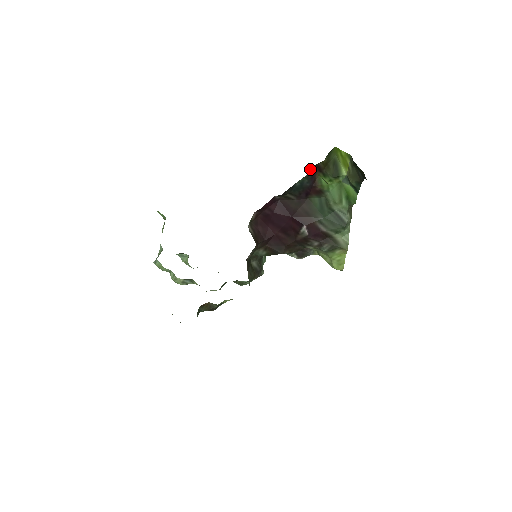
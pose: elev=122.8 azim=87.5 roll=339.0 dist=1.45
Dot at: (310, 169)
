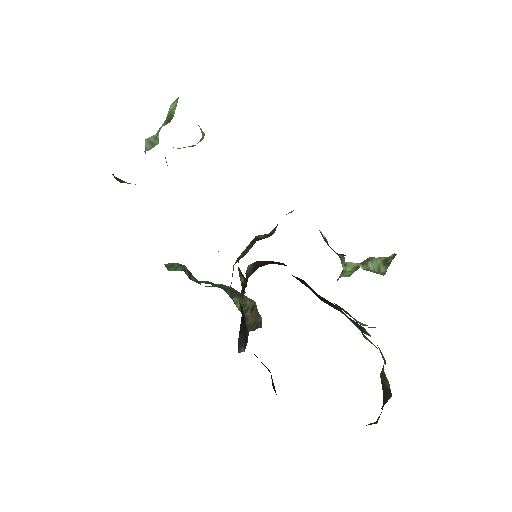
Dot at: occluded
